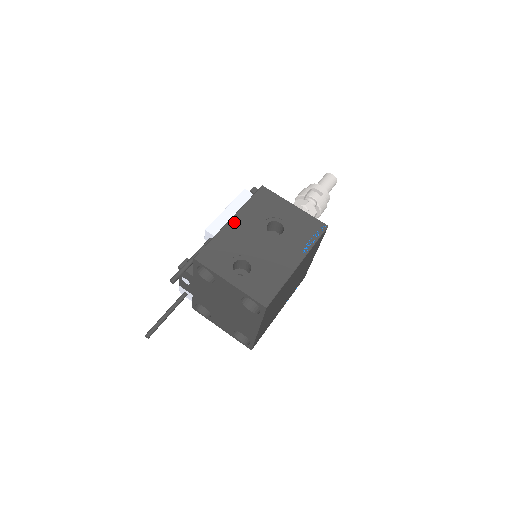
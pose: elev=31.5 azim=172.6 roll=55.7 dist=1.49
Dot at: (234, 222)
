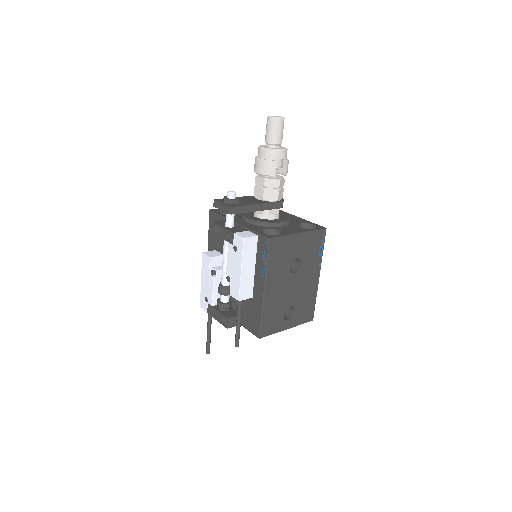
Dot at: (268, 290)
